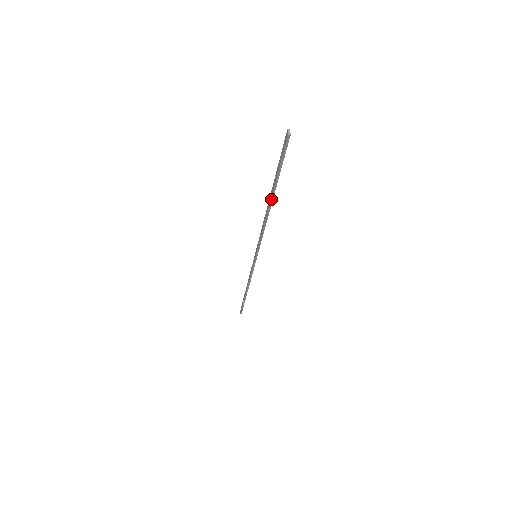
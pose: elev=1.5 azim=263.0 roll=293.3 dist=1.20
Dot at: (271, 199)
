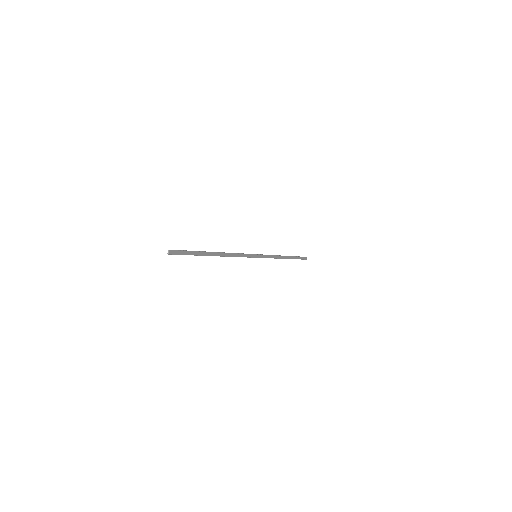
Dot at: occluded
